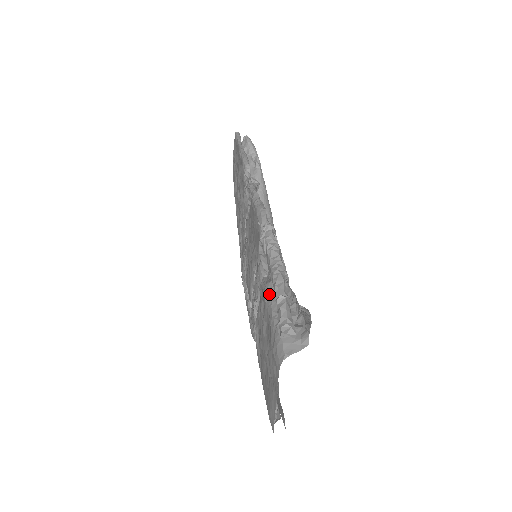
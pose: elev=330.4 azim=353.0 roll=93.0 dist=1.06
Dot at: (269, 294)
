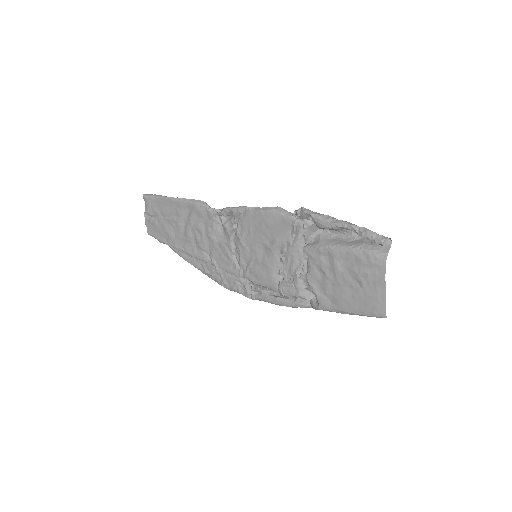
Dot at: (331, 244)
